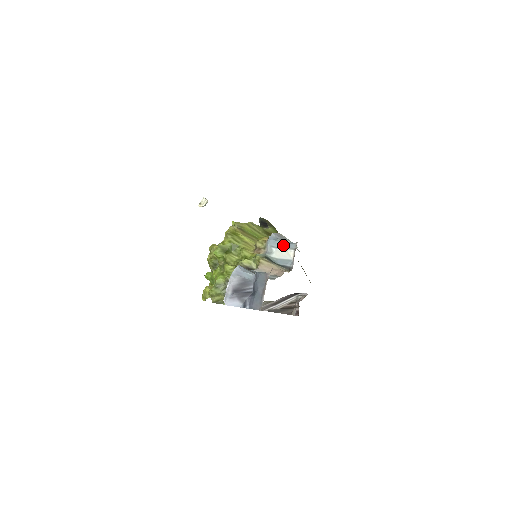
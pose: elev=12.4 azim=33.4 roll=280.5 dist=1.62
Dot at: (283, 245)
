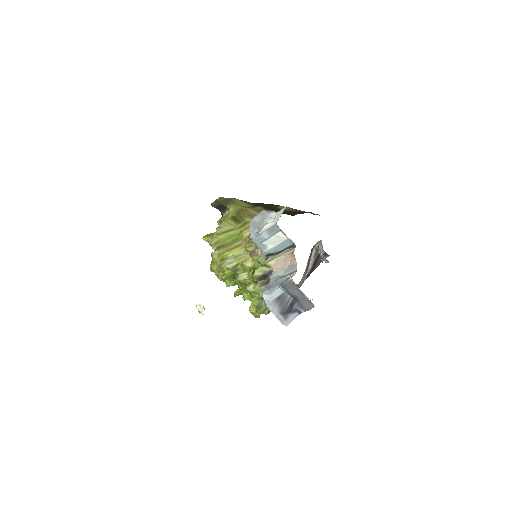
Dot at: (268, 235)
